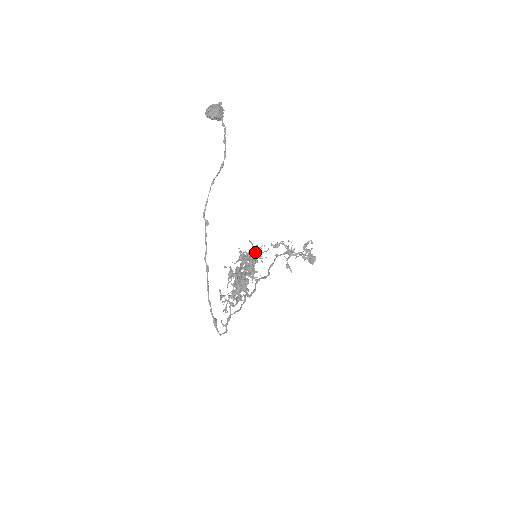
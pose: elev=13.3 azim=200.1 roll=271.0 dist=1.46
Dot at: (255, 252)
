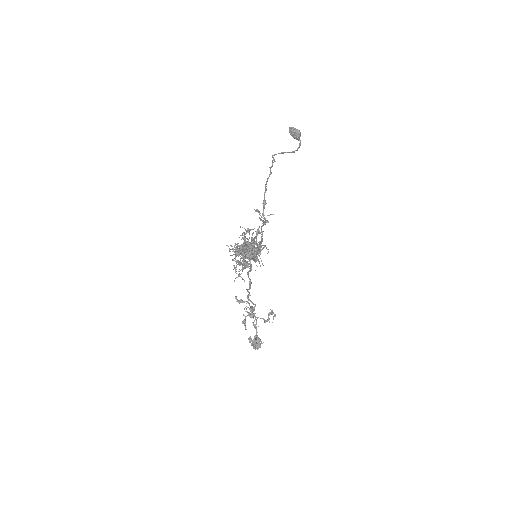
Dot at: occluded
